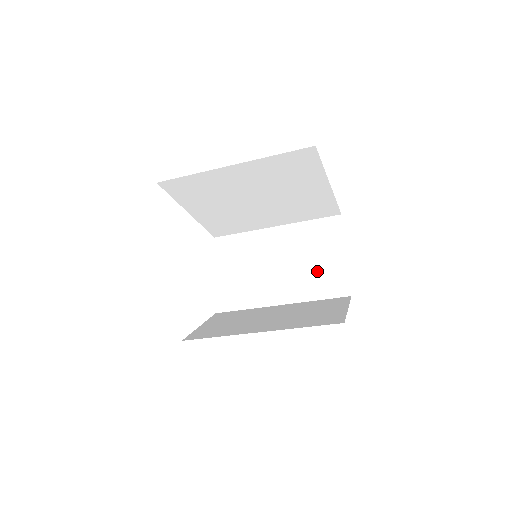
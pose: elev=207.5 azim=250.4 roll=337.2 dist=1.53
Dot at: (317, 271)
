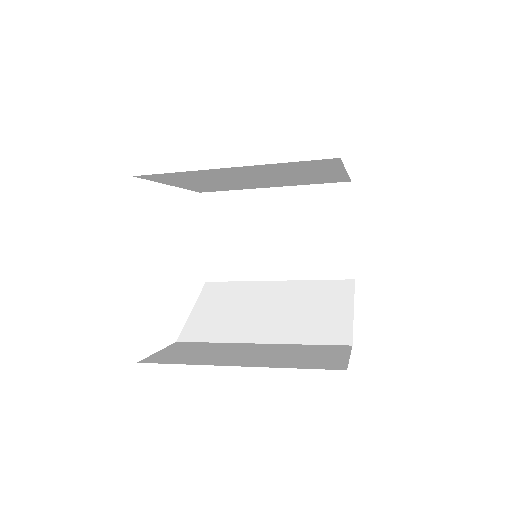
Dot at: (319, 247)
